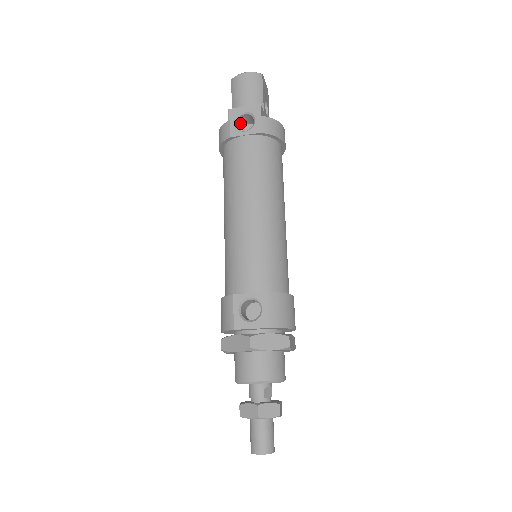
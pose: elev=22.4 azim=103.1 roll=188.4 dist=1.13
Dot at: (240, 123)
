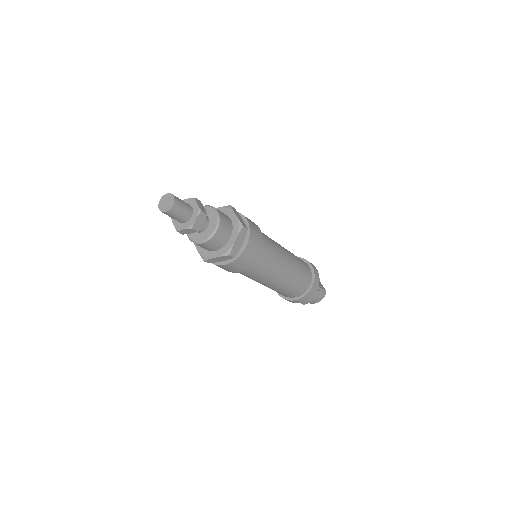
Dot at: occluded
